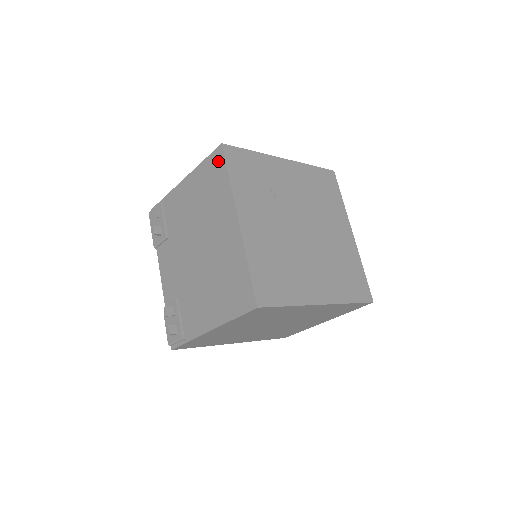
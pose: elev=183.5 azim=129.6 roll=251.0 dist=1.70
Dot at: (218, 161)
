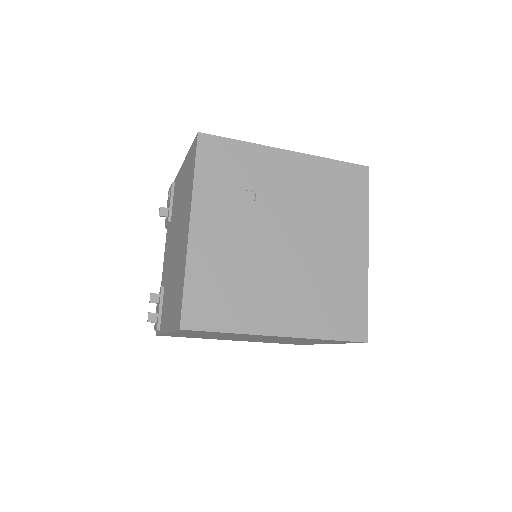
Dot at: (194, 152)
